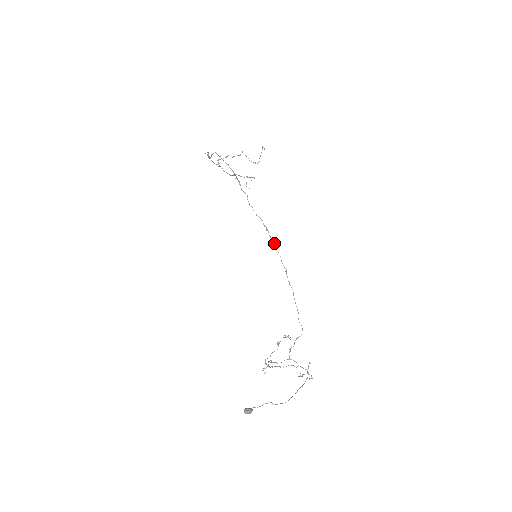
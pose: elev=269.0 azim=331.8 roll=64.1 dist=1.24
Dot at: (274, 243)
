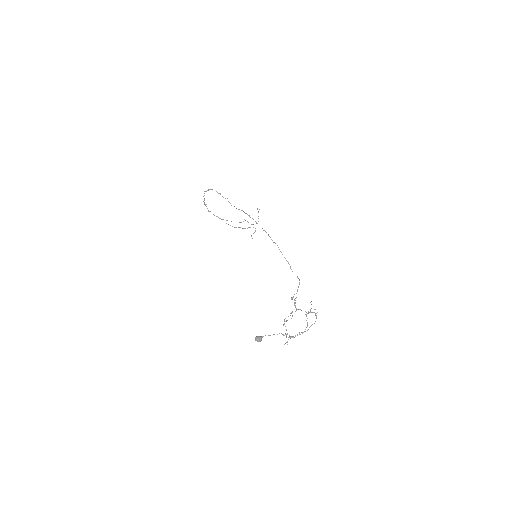
Dot at: occluded
